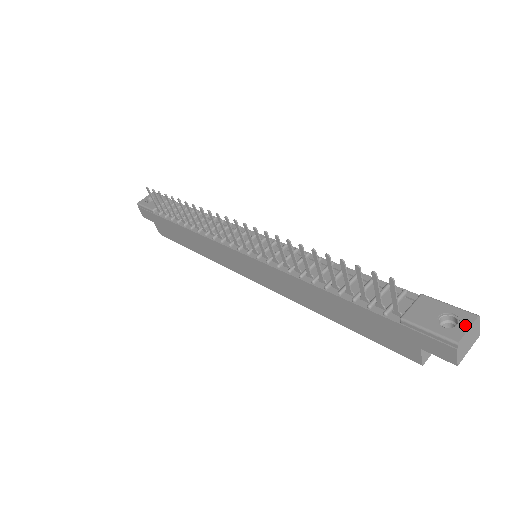
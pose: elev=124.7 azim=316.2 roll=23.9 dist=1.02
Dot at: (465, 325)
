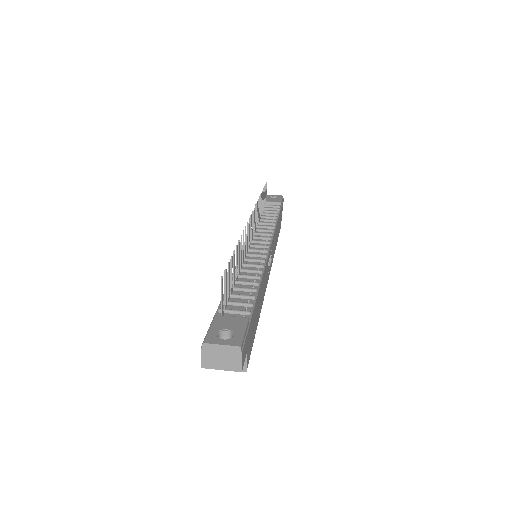
Dot at: (224, 342)
